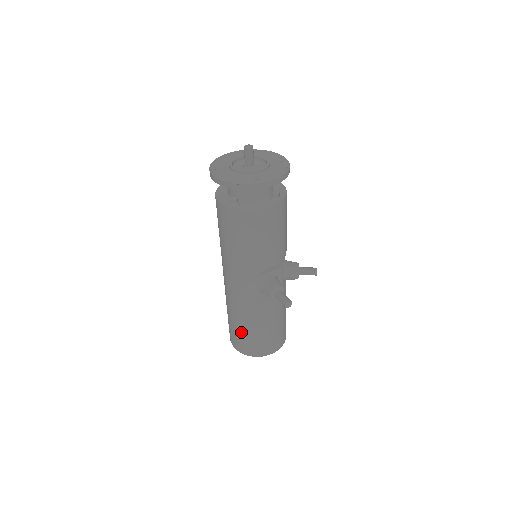
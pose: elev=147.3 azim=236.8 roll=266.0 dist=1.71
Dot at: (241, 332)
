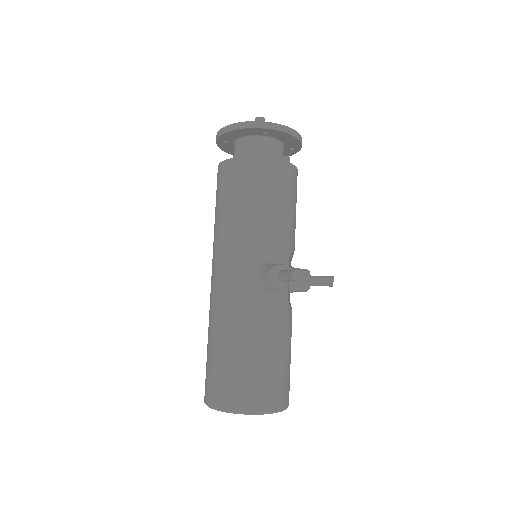
Dot at: (223, 361)
